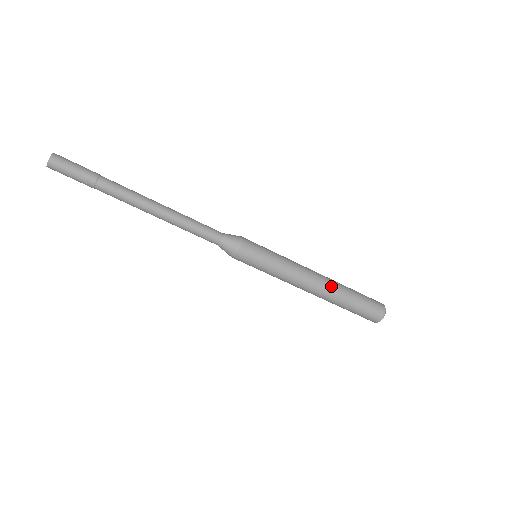
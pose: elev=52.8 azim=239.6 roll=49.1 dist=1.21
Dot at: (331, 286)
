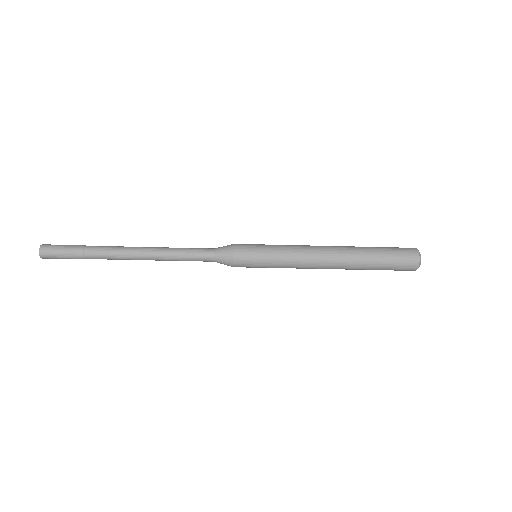
Dot at: (345, 260)
